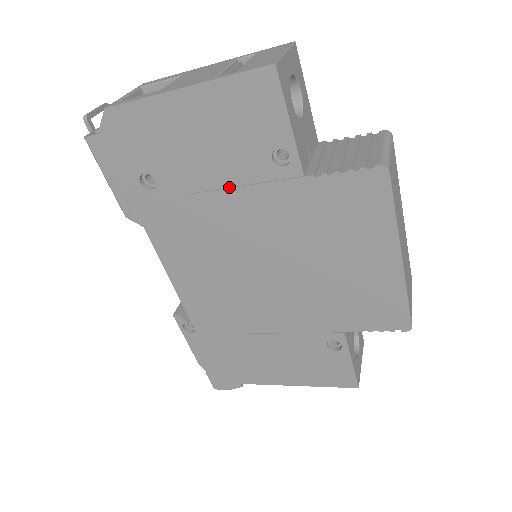
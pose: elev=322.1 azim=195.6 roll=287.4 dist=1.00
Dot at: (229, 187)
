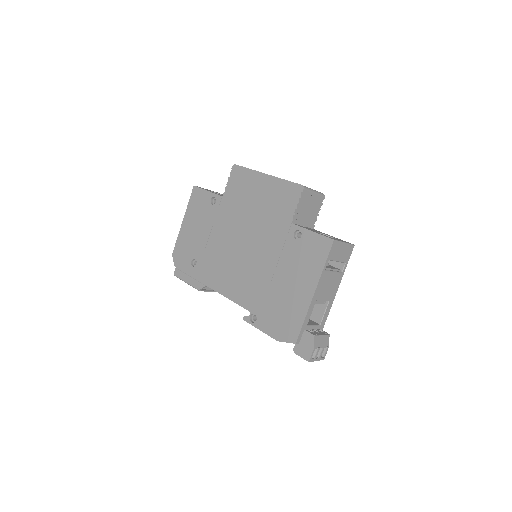
Dot at: (212, 230)
